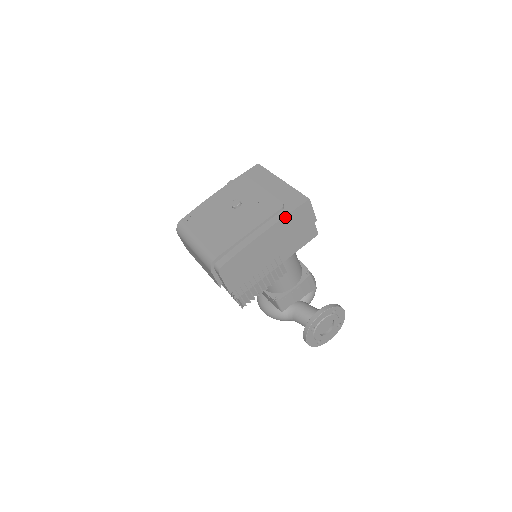
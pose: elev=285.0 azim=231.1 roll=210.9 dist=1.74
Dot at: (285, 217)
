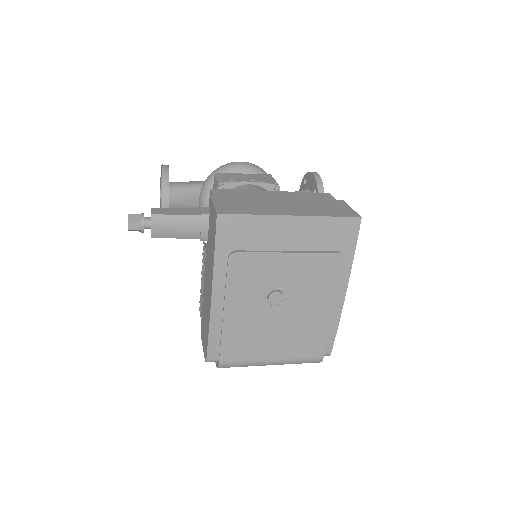
Dot at: (352, 261)
